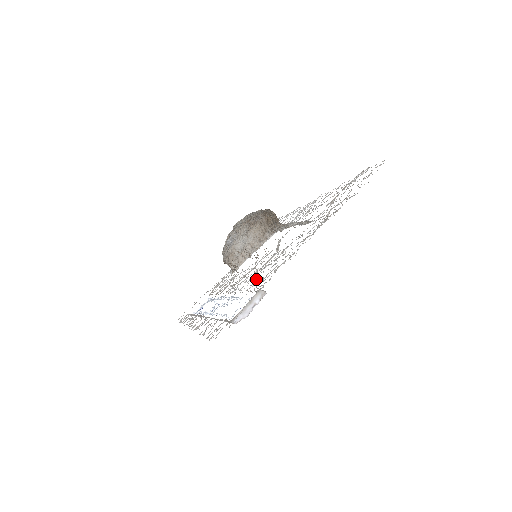
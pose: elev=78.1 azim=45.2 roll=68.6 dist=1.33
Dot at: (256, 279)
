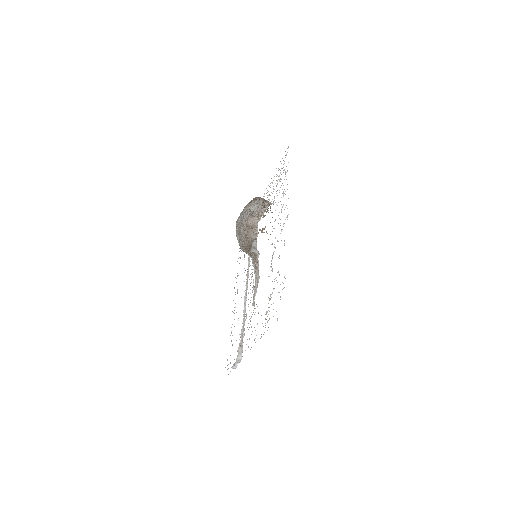
Dot at: (244, 321)
